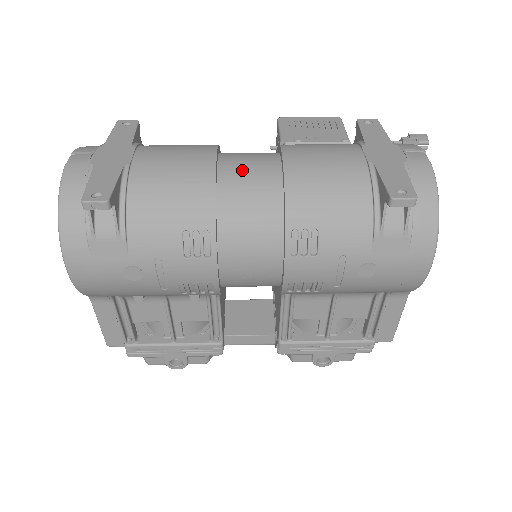
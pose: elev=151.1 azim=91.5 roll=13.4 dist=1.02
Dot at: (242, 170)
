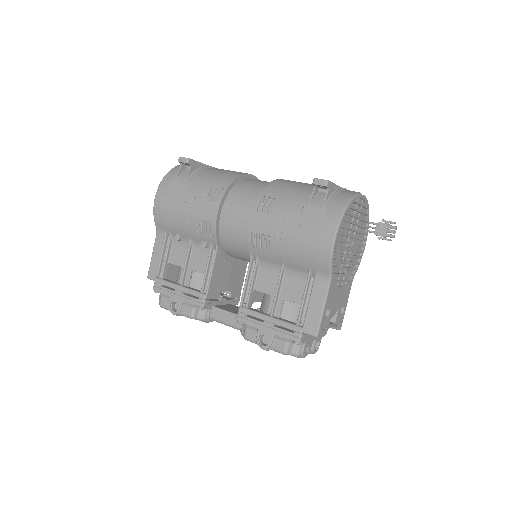
Dot at: (260, 180)
